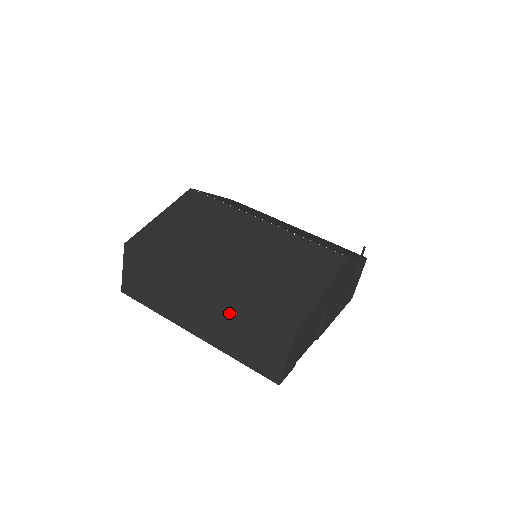
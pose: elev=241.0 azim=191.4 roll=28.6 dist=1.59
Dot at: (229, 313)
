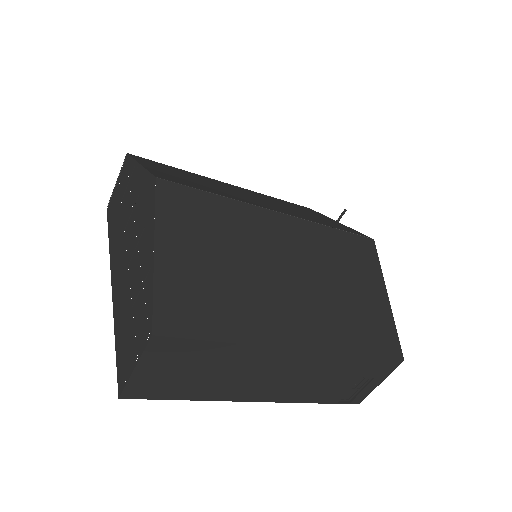
Dot at: (329, 366)
